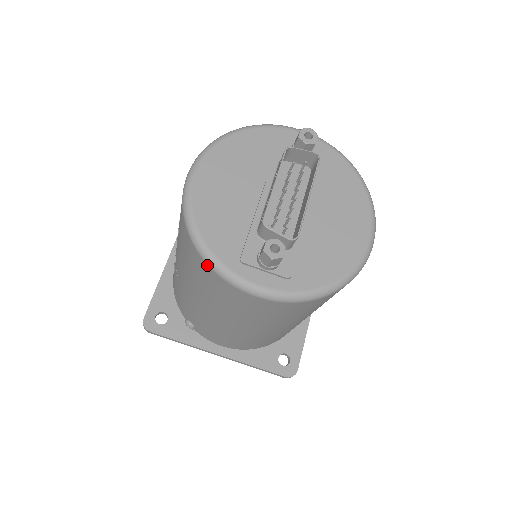
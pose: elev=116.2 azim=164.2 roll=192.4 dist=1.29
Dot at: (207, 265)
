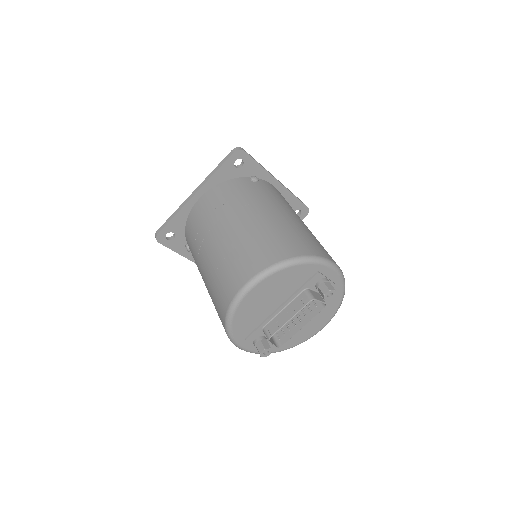
Dot at: (226, 333)
